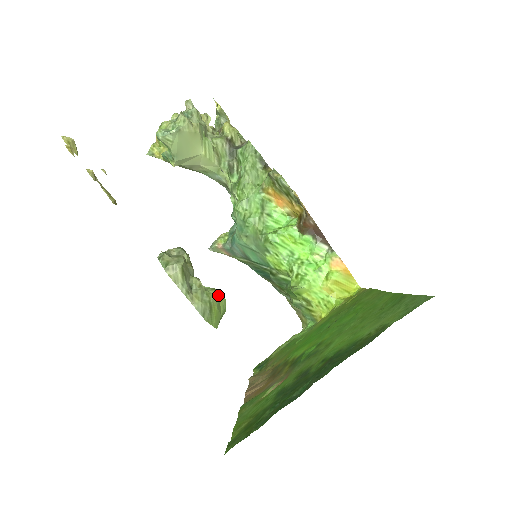
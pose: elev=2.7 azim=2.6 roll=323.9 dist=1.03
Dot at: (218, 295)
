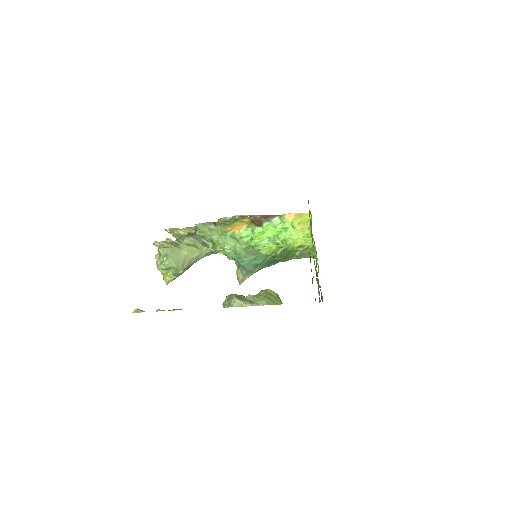
Dot at: (265, 291)
